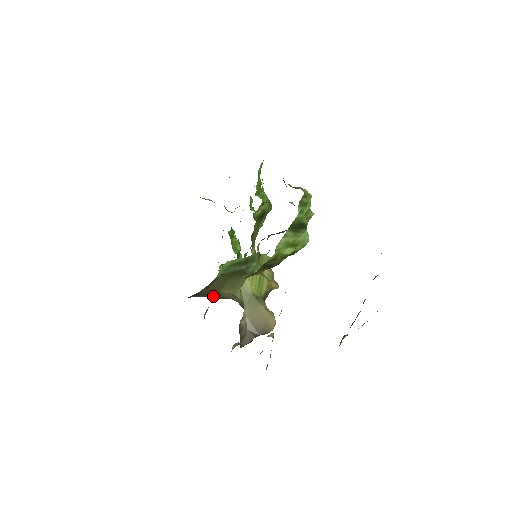
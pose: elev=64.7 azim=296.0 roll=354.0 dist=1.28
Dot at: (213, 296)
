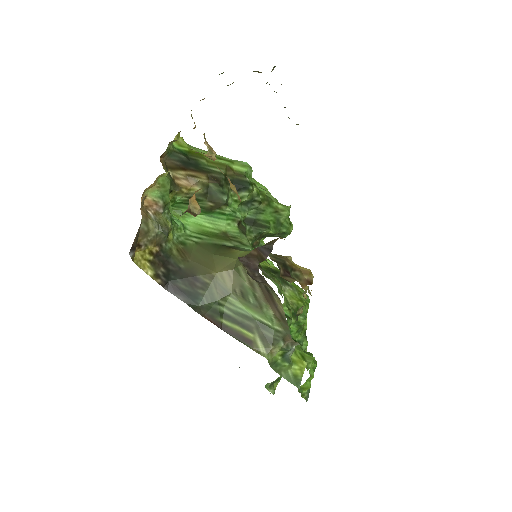
Dot at: (254, 344)
